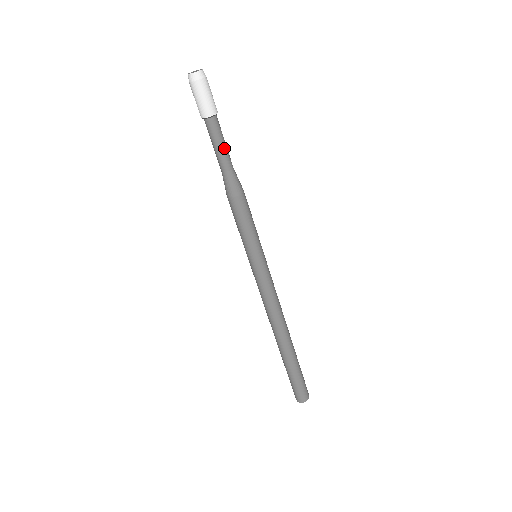
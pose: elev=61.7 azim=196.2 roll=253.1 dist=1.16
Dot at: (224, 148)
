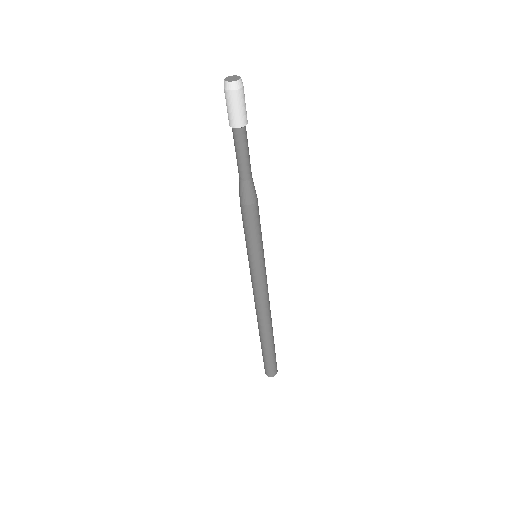
Dot at: (242, 159)
